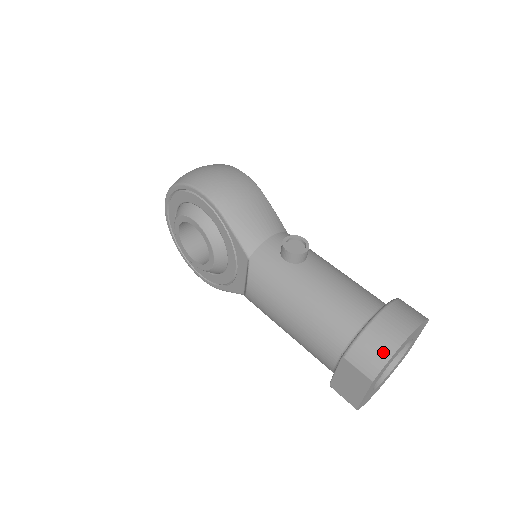
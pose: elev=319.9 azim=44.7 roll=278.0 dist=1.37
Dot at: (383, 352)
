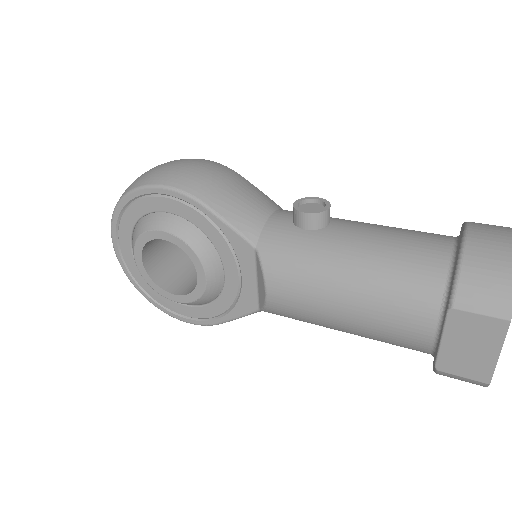
Dot at: (504, 275)
